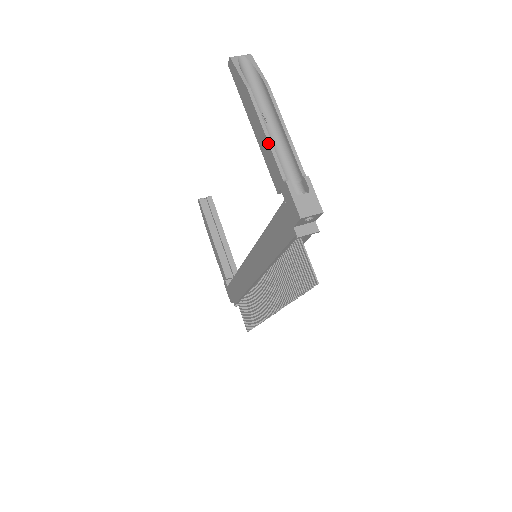
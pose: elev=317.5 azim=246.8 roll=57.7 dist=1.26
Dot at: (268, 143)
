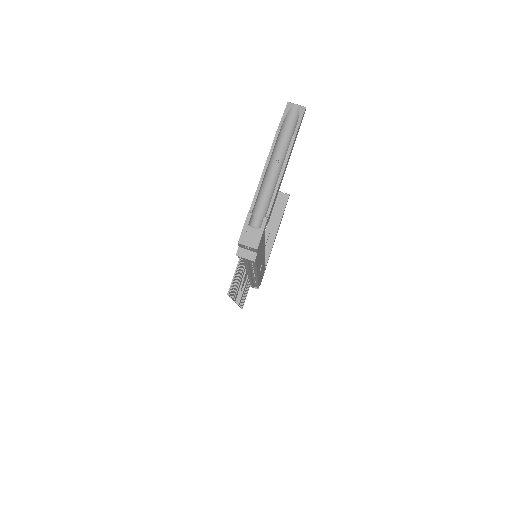
Dot at: (260, 179)
